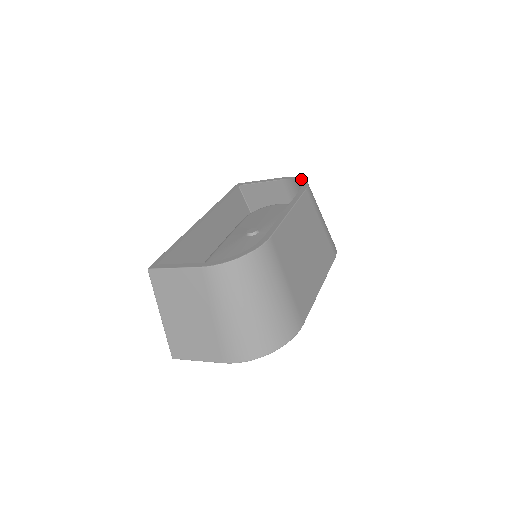
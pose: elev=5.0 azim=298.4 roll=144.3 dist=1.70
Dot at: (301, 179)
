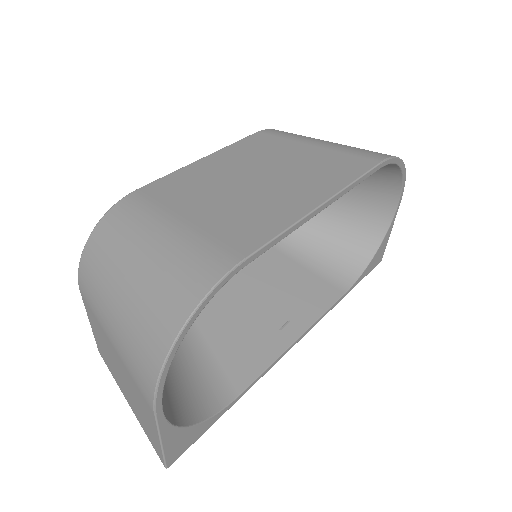
Dot at: occluded
